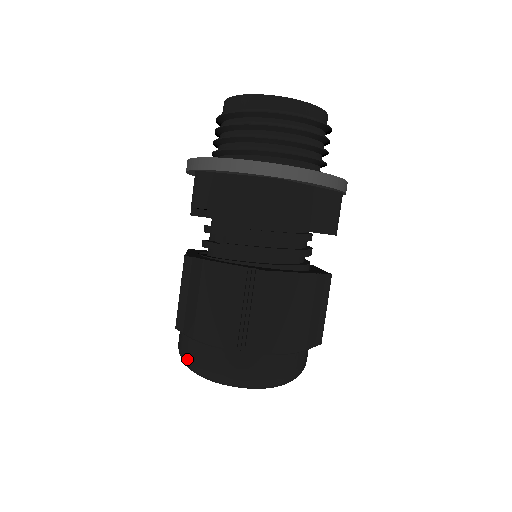
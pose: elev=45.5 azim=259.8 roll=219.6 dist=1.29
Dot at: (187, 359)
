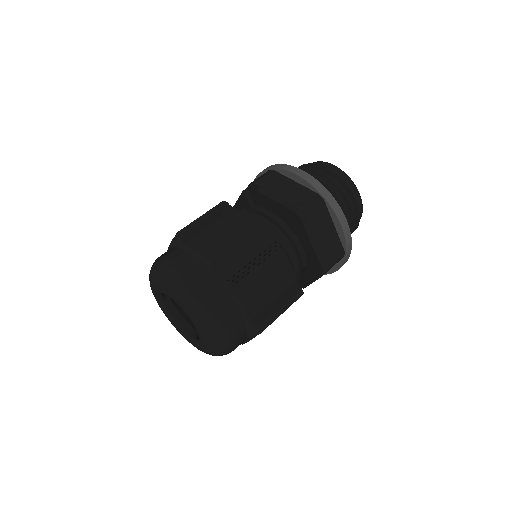
Dot at: (164, 259)
